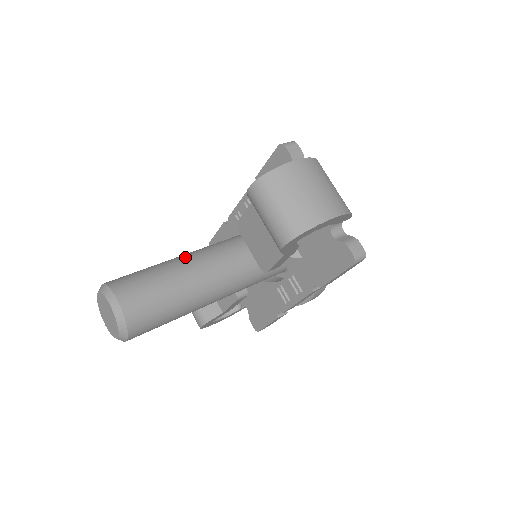
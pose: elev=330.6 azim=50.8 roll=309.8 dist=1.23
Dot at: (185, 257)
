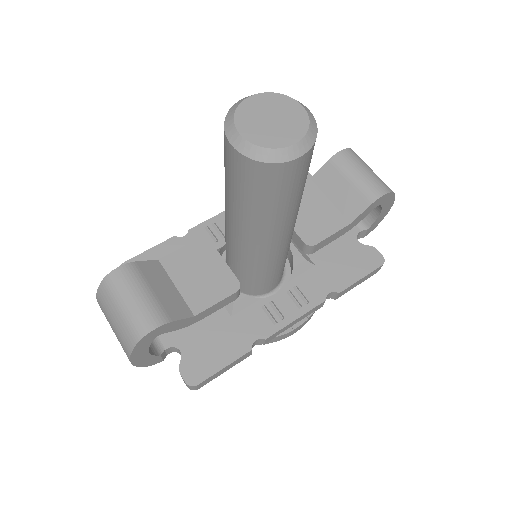
Dot at: occluded
